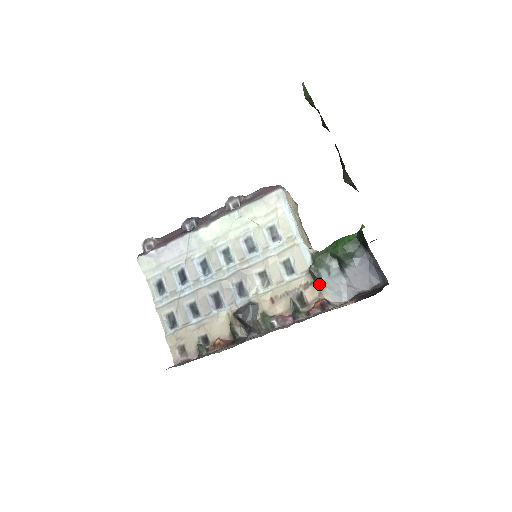
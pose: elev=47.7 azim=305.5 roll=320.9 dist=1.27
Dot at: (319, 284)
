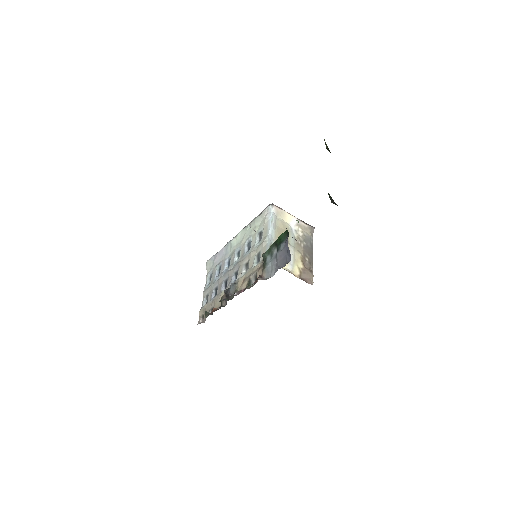
Dot at: (264, 266)
